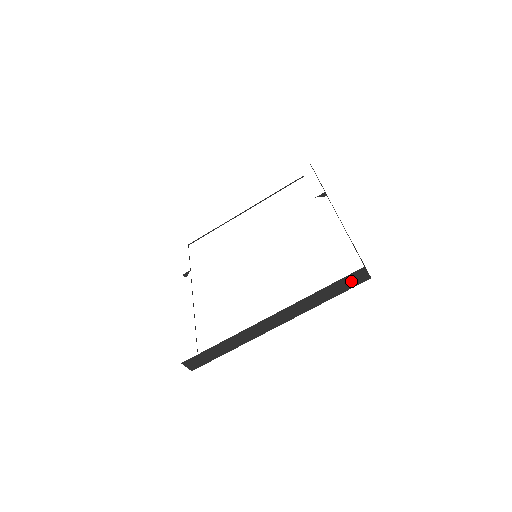
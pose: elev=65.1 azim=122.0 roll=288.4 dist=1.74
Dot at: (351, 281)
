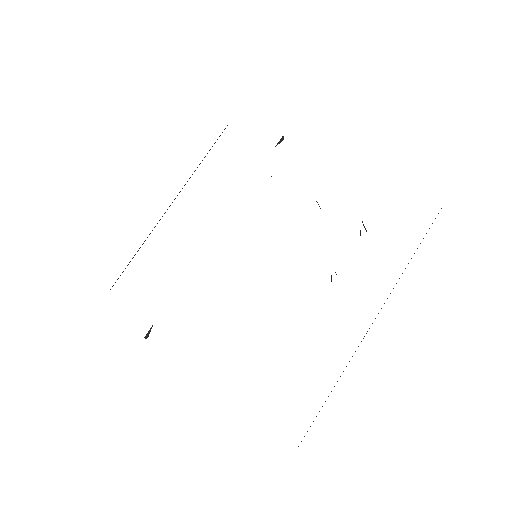
Dot at: occluded
